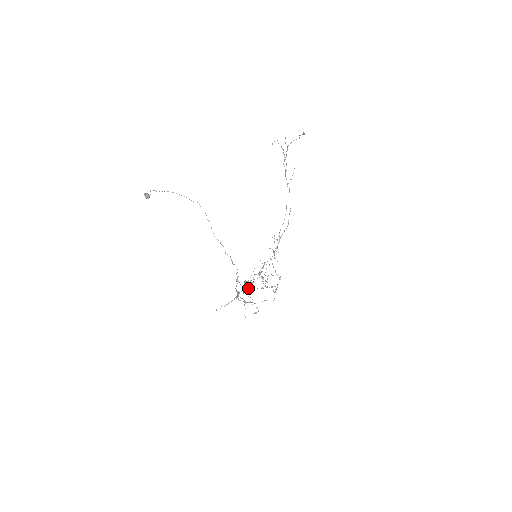
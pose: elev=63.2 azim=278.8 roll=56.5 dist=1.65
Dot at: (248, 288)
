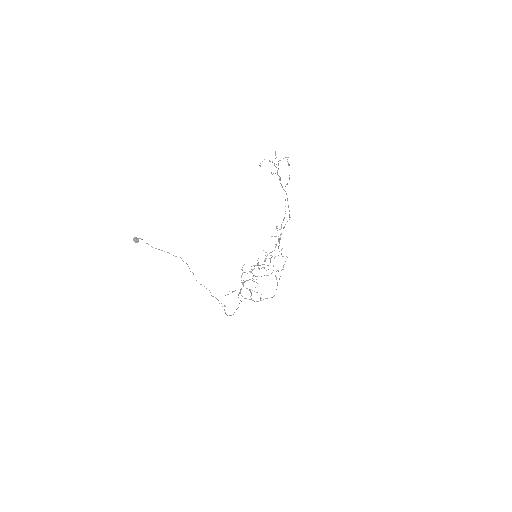
Dot at: (252, 278)
